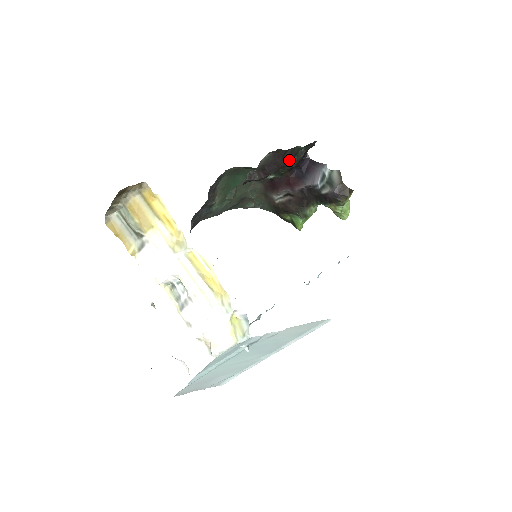
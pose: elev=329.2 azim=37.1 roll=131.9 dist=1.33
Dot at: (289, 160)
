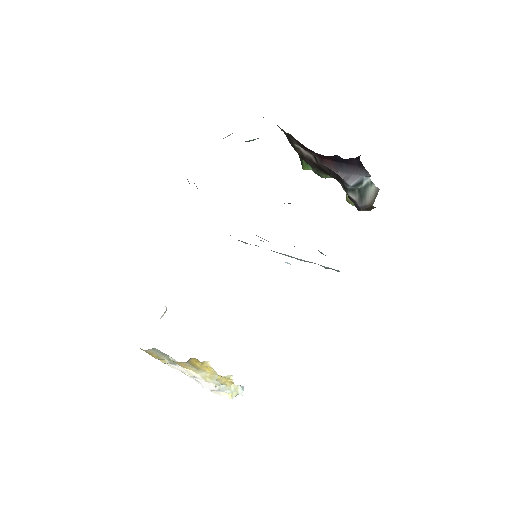
Dot at: occluded
